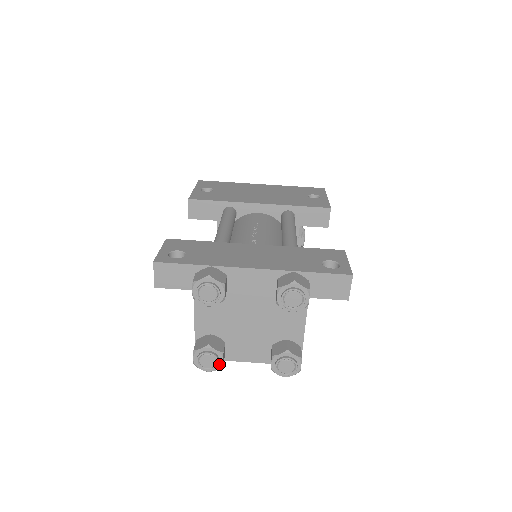
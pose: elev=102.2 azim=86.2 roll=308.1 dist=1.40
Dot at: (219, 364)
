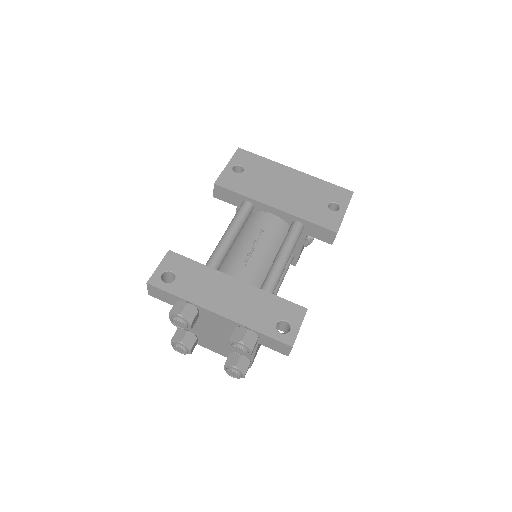
Dot at: (188, 353)
